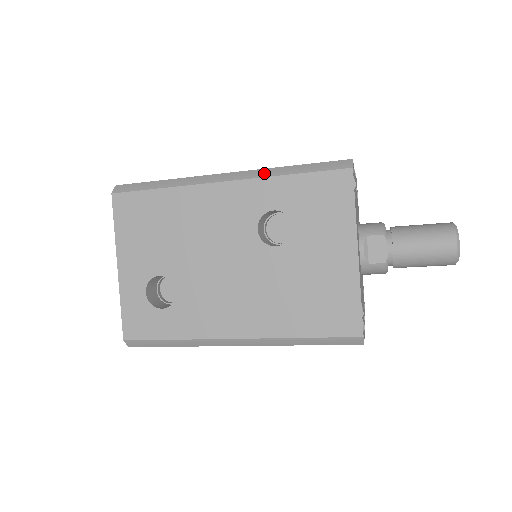
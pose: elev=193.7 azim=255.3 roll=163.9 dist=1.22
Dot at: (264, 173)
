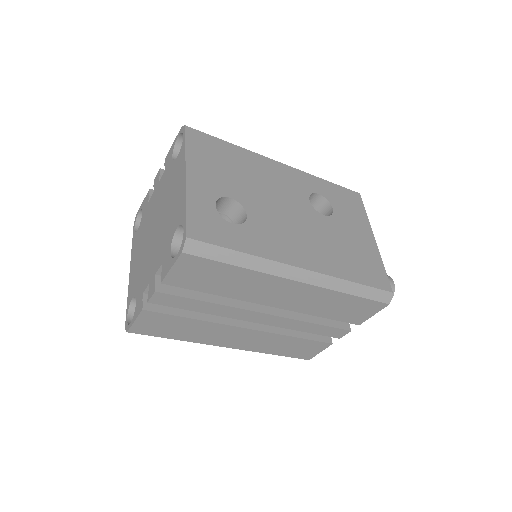
Dot at: (306, 173)
